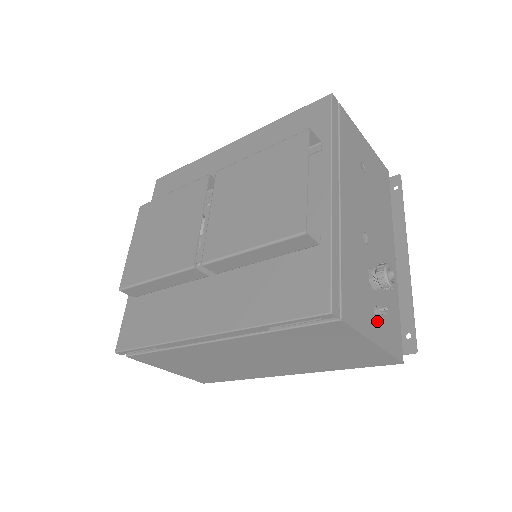
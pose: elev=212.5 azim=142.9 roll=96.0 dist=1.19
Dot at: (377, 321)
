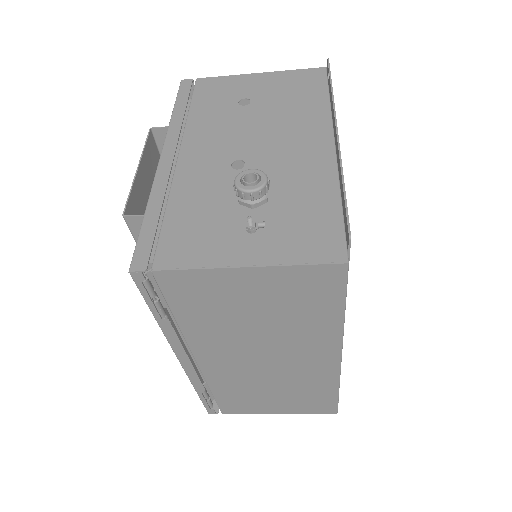
Dot at: (256, 239)
